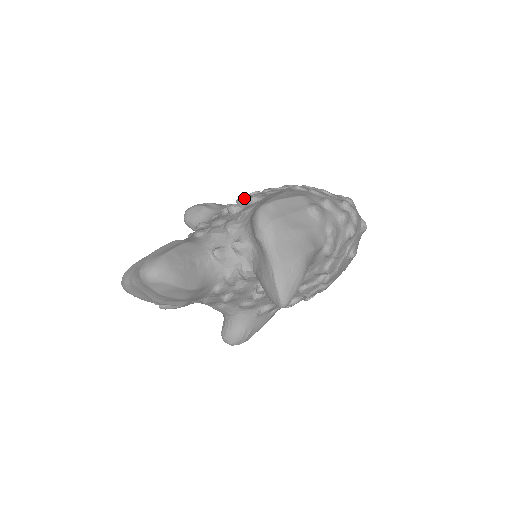
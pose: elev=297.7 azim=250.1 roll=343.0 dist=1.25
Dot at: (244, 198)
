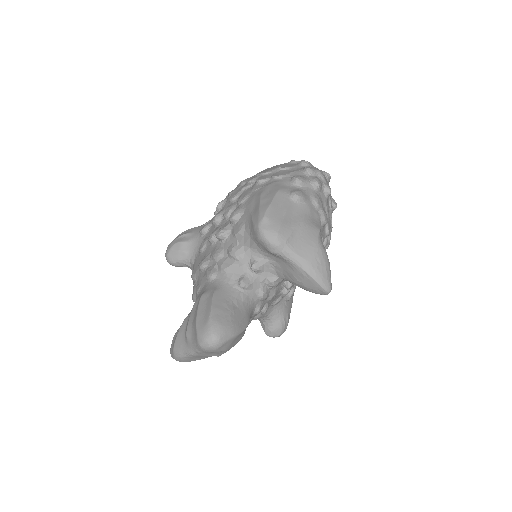
Dot at: (219, 217)
